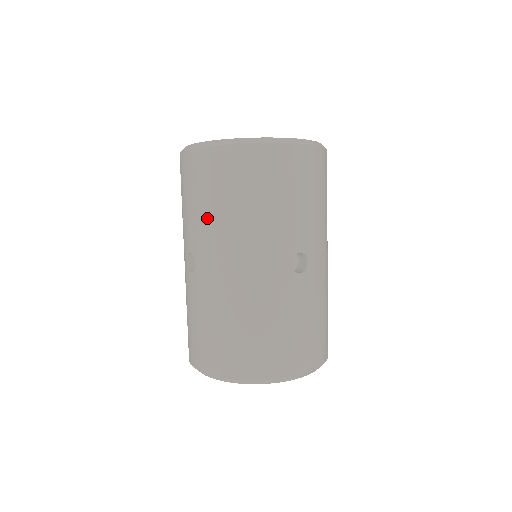
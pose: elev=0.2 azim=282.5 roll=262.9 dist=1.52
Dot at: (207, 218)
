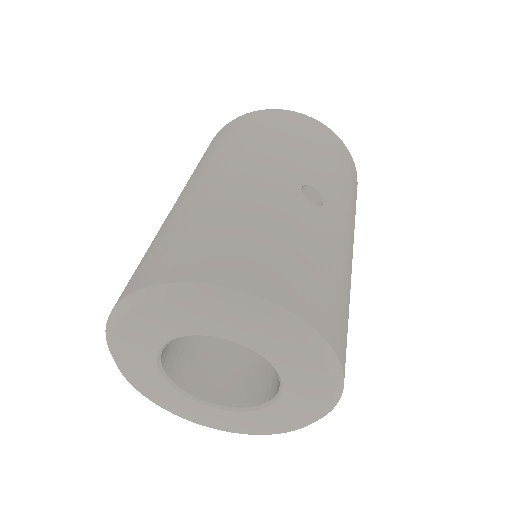
Dot at: (213, 155)
